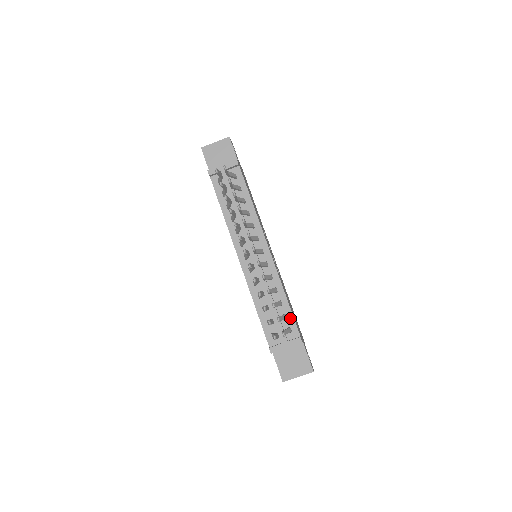
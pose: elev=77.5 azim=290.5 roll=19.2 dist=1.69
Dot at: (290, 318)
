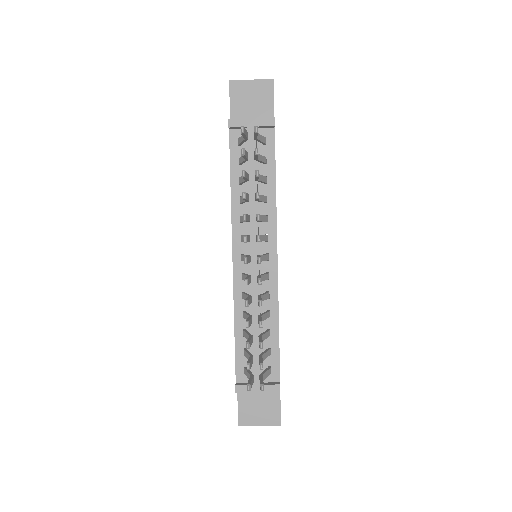
Dot at: (275, 355)
